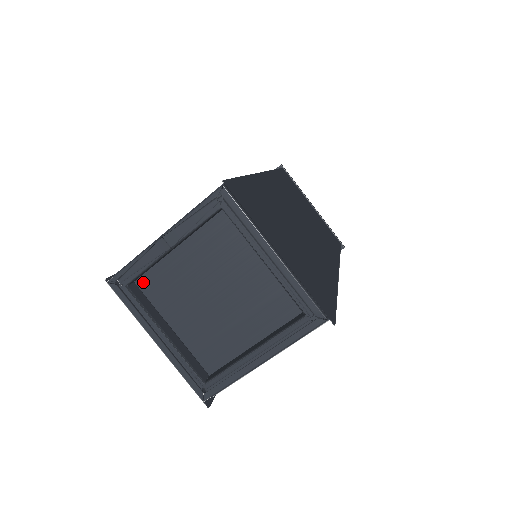
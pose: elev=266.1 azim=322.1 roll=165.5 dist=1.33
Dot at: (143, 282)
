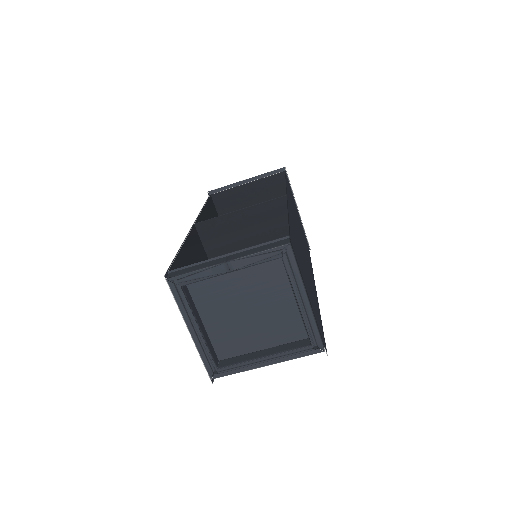
Dot at: (192, 283)
